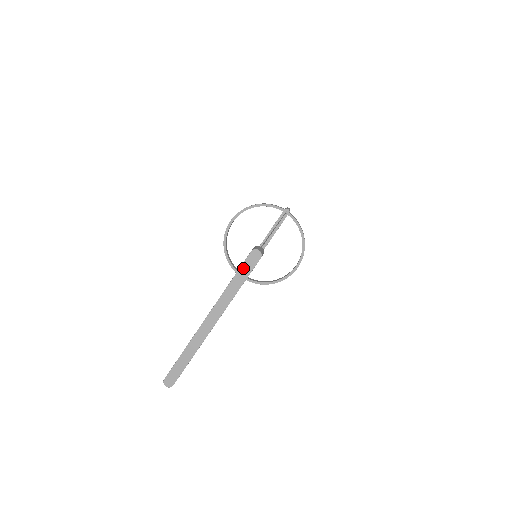
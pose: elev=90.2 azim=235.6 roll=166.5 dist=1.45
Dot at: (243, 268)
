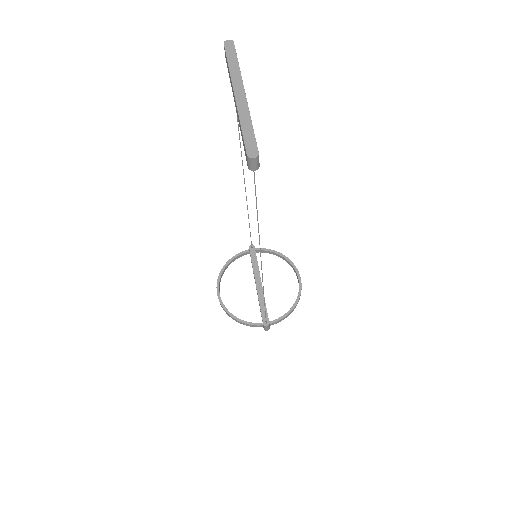
Dot at: (228, 53)
